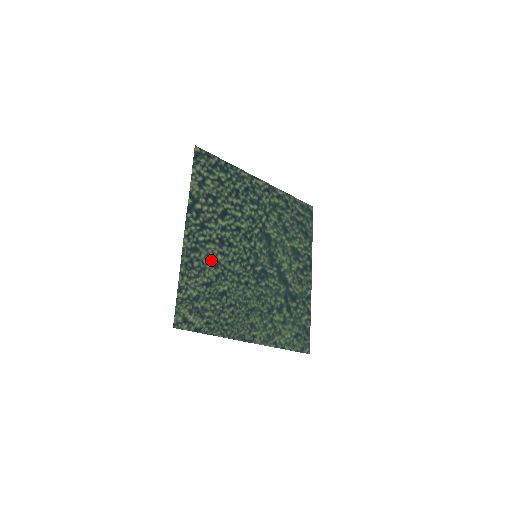
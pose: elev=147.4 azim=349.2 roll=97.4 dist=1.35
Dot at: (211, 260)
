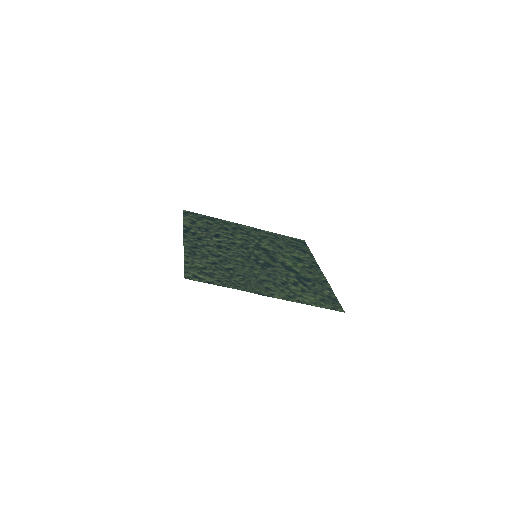
Dot at: (212, 253)
